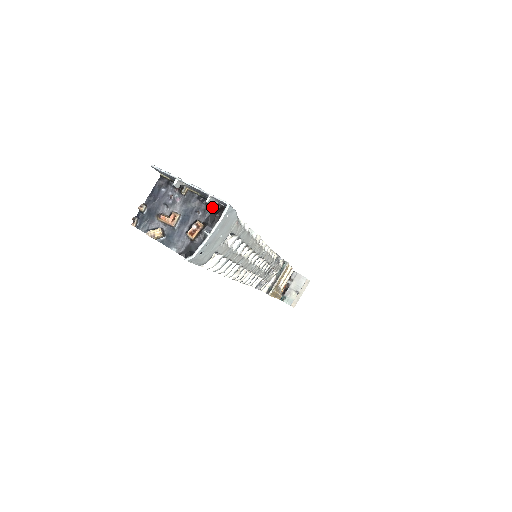
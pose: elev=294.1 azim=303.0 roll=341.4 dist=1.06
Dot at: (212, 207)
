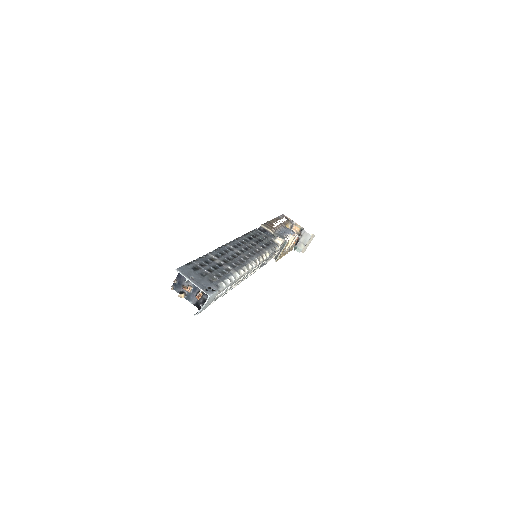
Dot at: occluded
